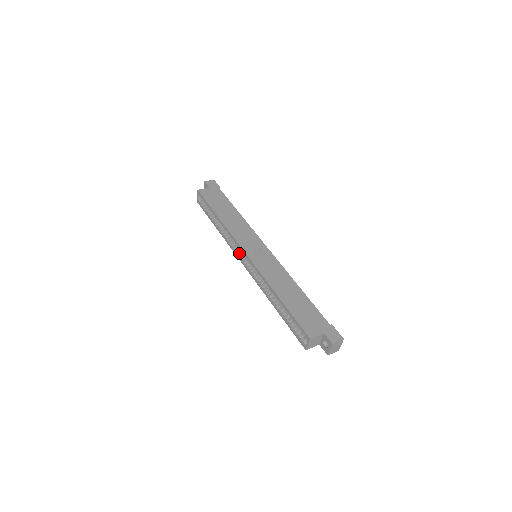
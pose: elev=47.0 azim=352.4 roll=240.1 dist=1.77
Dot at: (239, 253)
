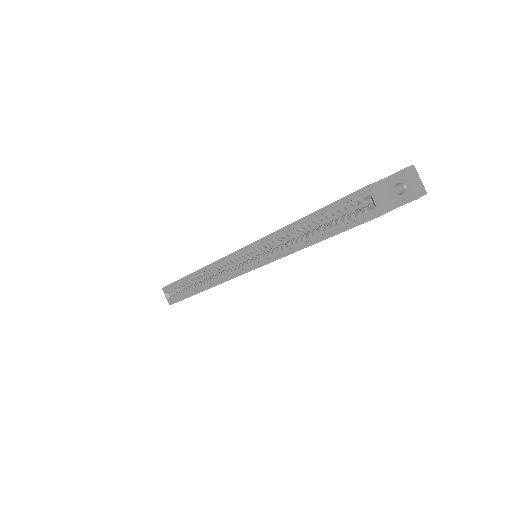
Dot at: (234, 269)
